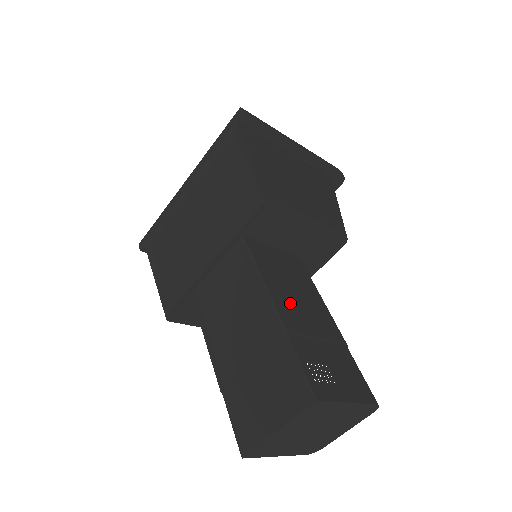
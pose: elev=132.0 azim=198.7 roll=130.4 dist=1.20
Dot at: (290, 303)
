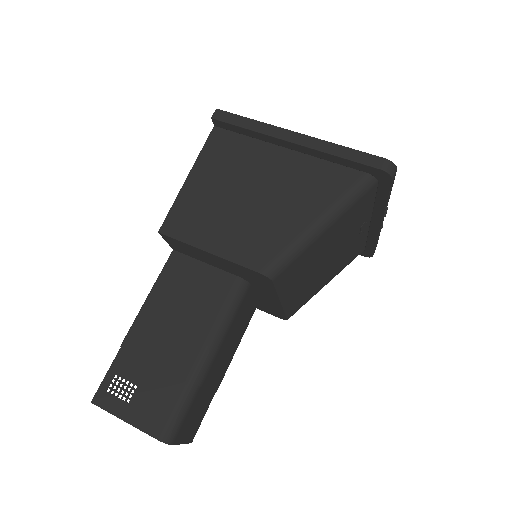
Dot at: (156, 324)
